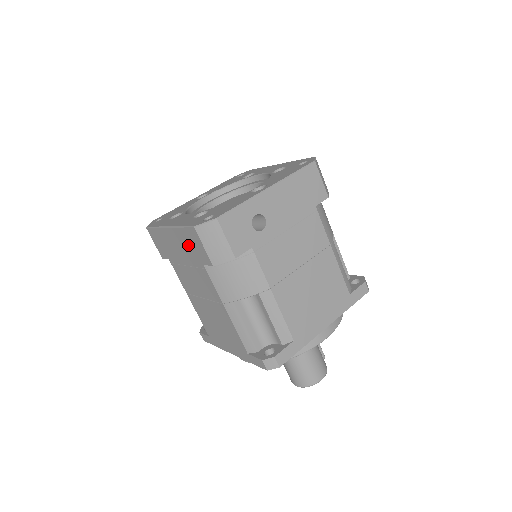
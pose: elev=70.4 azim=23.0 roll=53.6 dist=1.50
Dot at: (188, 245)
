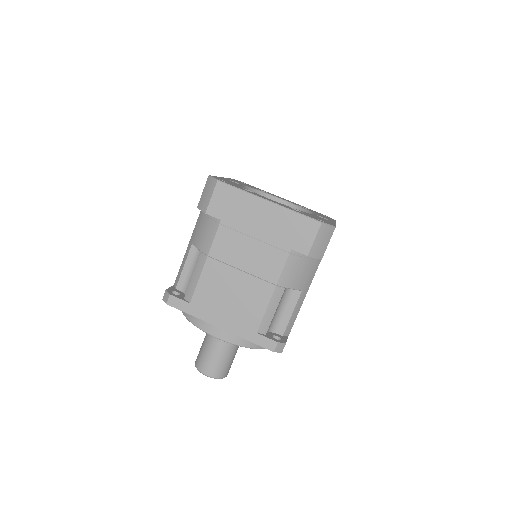
Dot at: (288, 227)
